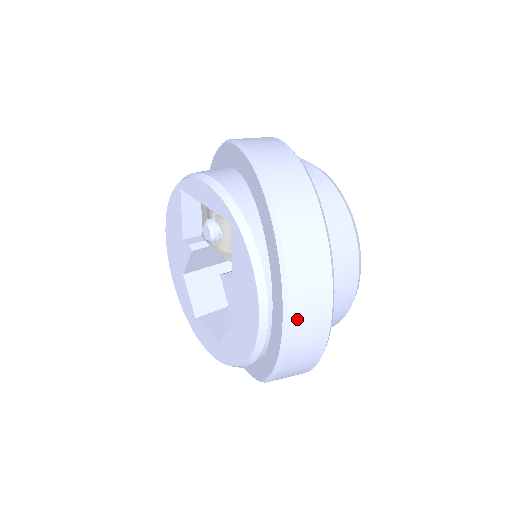
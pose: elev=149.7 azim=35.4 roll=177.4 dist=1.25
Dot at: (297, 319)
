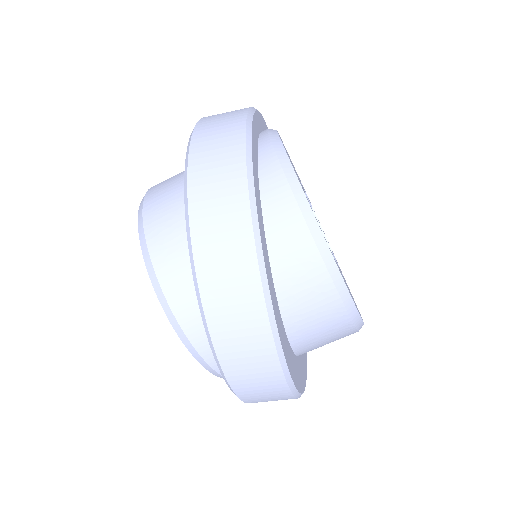
Dot at: occluded
